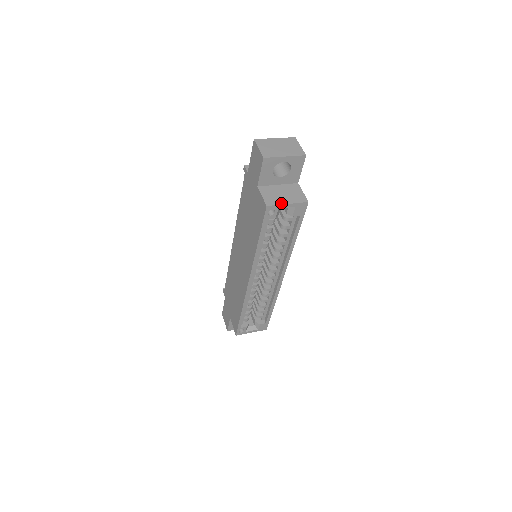
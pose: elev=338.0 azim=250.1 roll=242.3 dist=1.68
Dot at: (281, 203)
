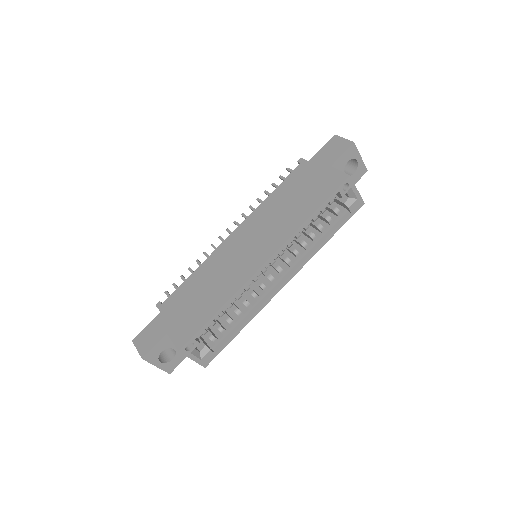
Dot at: (354, 185)
